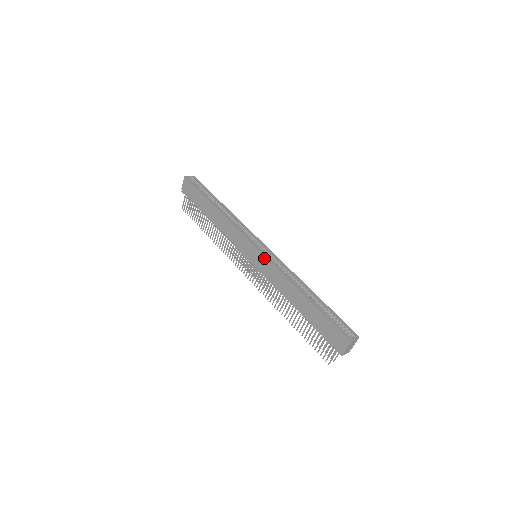
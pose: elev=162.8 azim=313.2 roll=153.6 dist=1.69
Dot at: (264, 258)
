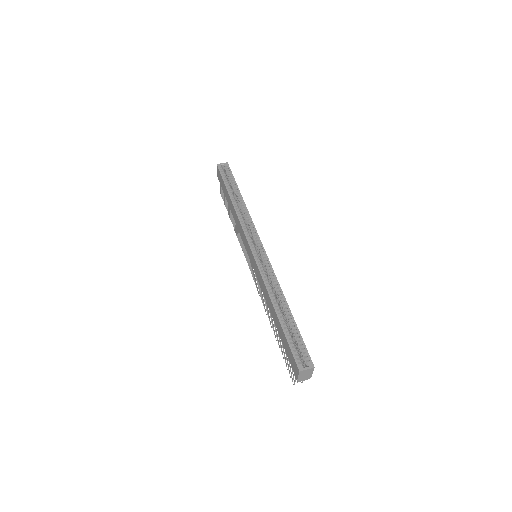
Dot at: (255, 261)
